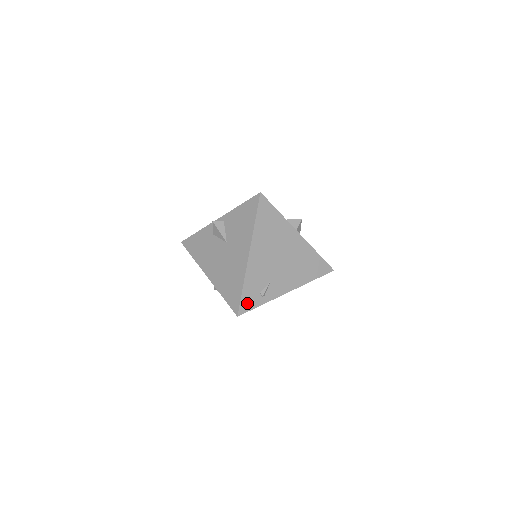
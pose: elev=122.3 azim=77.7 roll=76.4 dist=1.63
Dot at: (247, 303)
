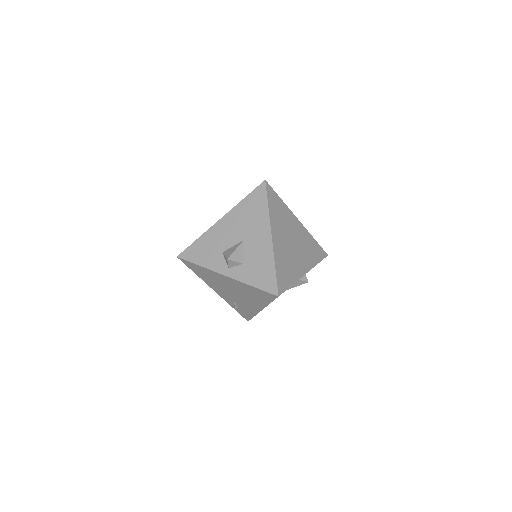
Dot at: occluded
